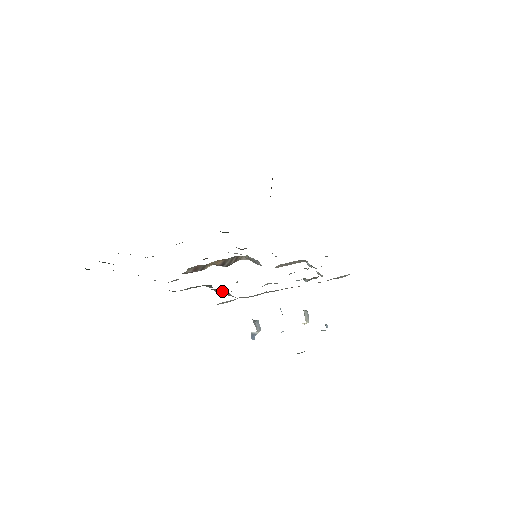
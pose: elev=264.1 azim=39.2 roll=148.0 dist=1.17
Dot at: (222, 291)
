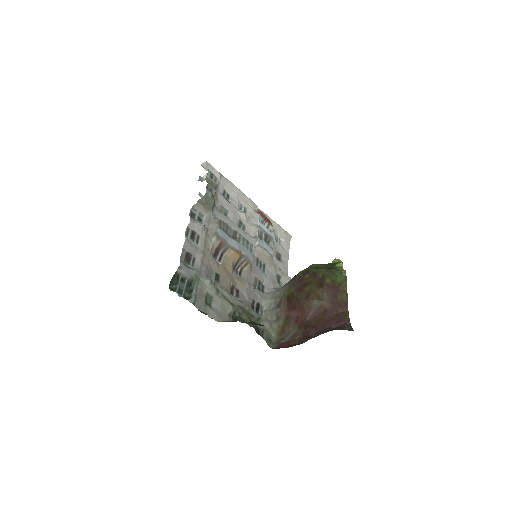
Dot at: (217, 201)
